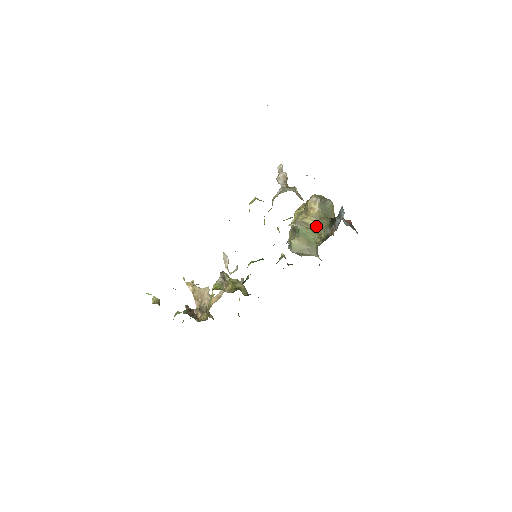
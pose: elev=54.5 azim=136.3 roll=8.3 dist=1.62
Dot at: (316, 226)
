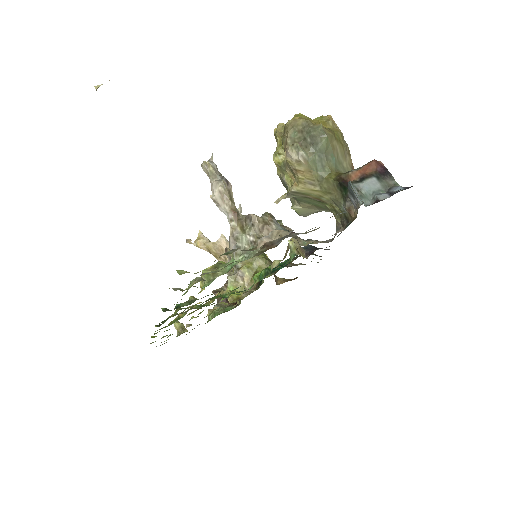
Dot at: (319, 196)
